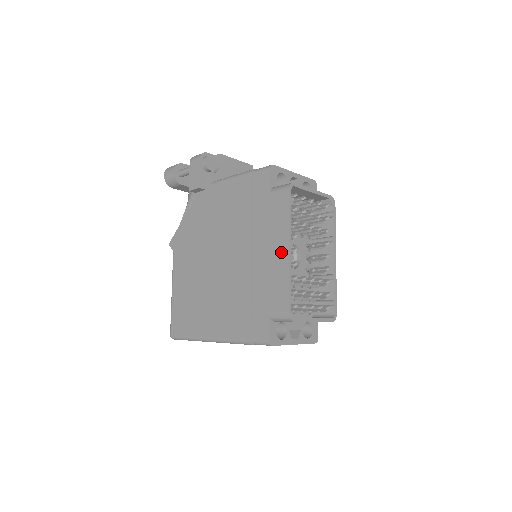
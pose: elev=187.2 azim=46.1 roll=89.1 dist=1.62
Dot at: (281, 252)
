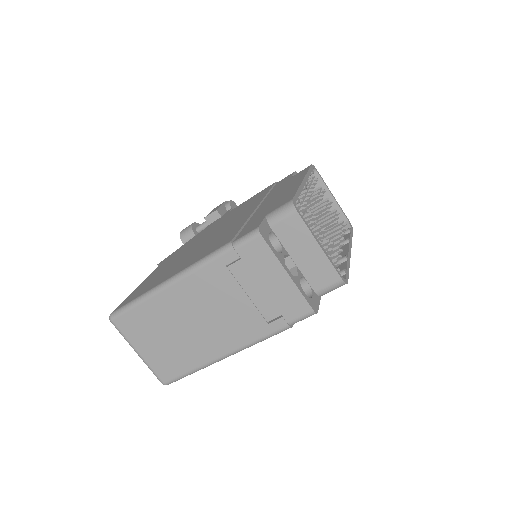
Dot at: (294, 185)
